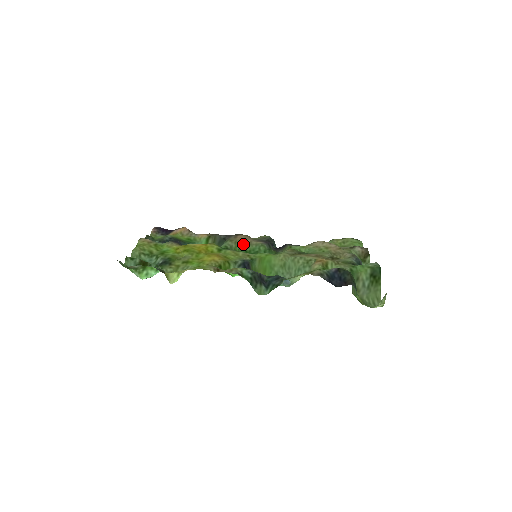
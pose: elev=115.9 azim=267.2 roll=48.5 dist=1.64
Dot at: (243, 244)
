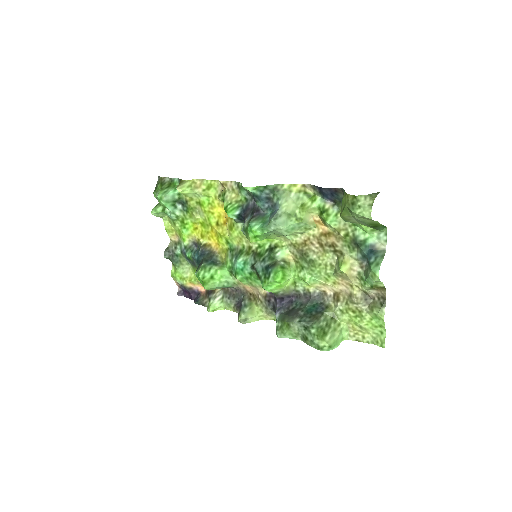
Dot at: (248, 283)
